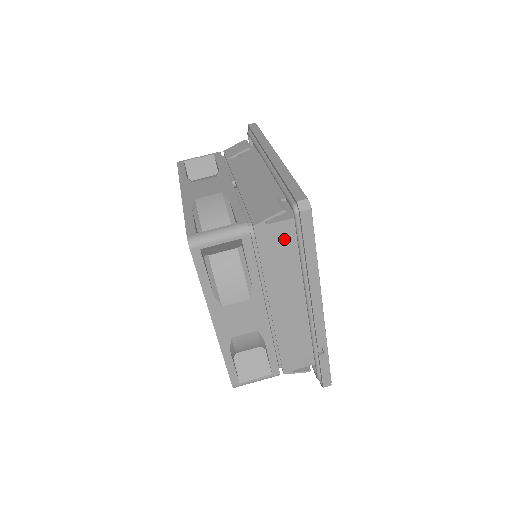
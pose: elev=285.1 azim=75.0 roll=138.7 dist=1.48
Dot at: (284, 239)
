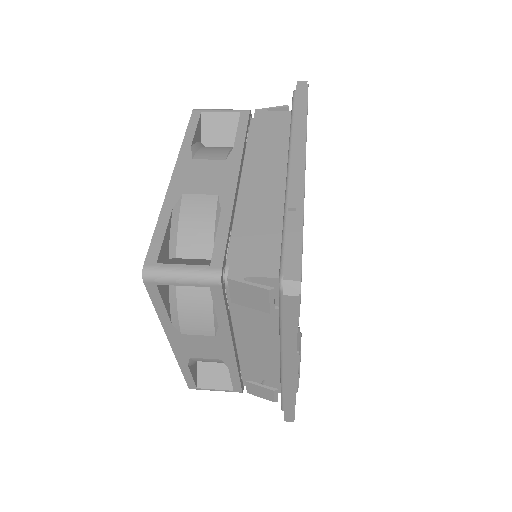
Dot at: (280, 124)
